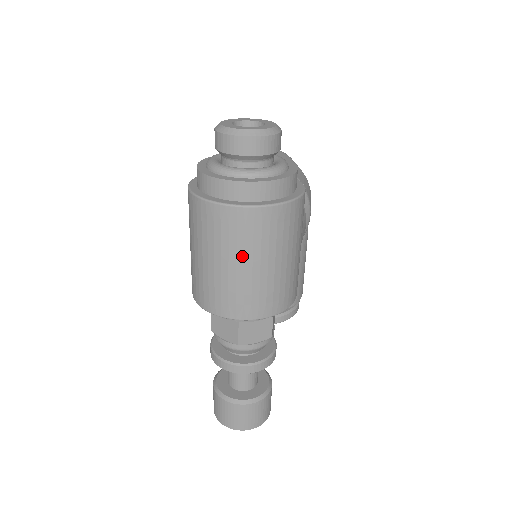
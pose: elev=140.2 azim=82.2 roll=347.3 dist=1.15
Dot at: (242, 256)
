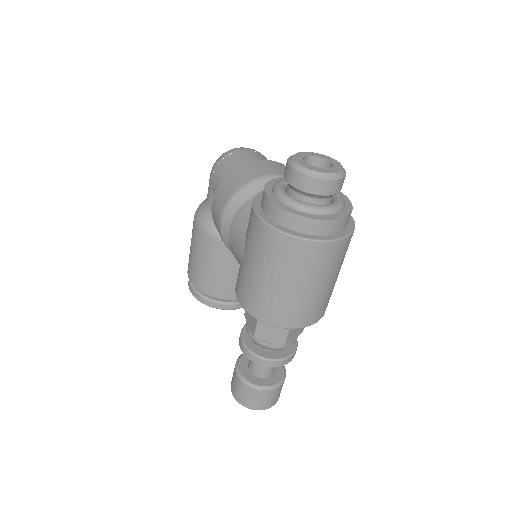
Dot at: (319, 279)
